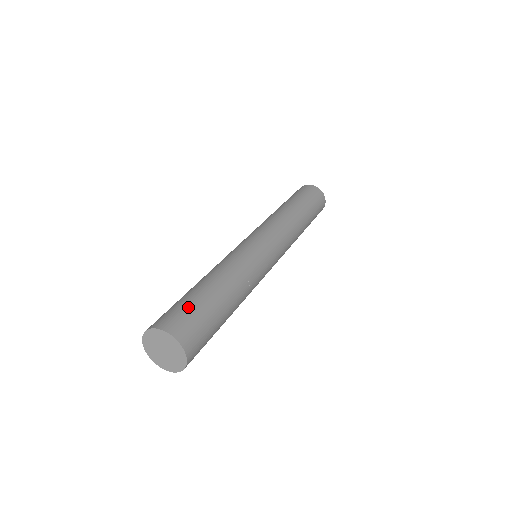
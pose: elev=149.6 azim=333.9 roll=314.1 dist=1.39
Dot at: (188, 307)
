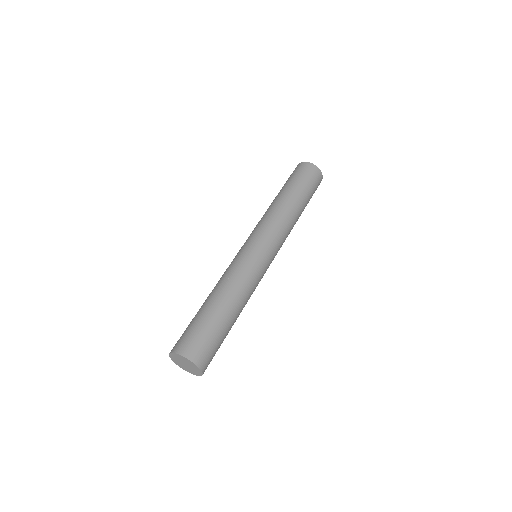
Dot at: (205, 334)
